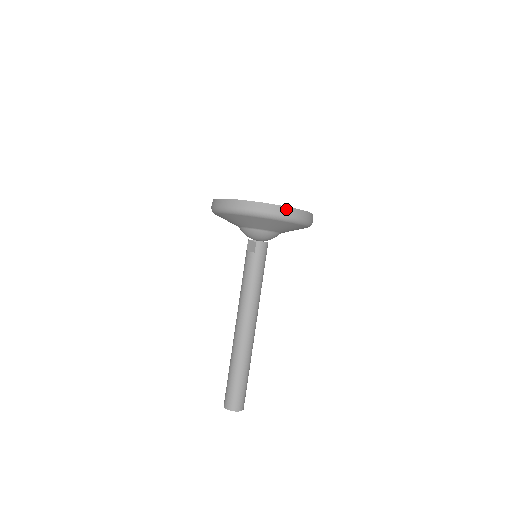
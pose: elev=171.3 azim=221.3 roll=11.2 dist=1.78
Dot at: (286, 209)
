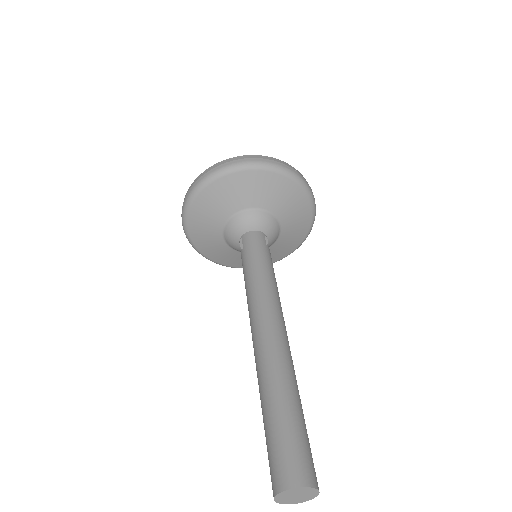
Dot at: (220, 163)
